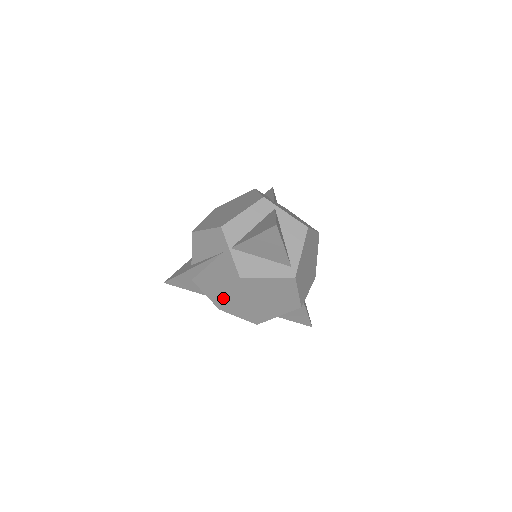
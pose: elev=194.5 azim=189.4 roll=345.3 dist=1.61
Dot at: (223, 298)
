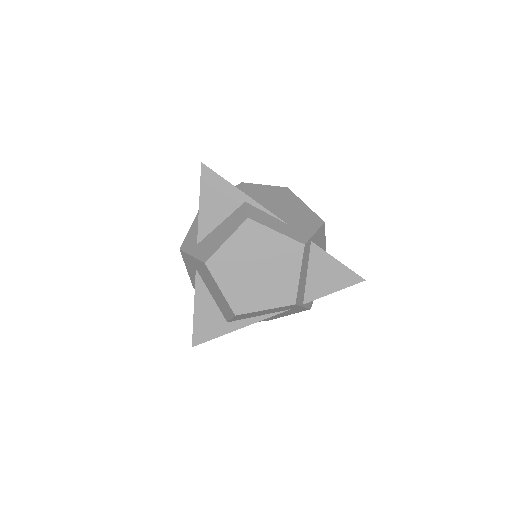
Dot at: occluded
